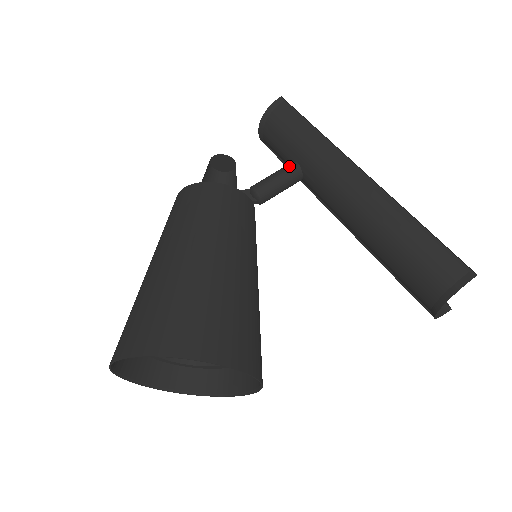
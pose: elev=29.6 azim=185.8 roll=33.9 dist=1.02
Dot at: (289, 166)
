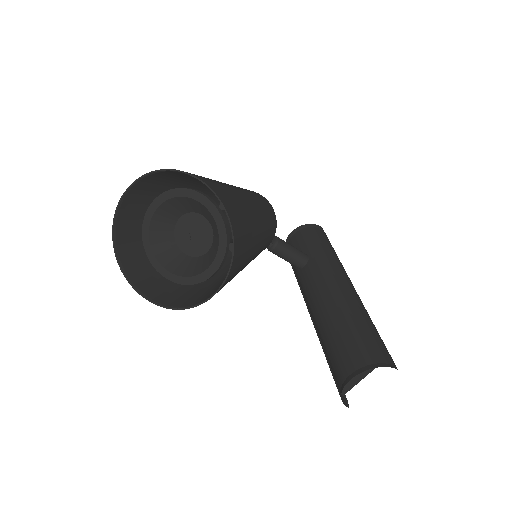
Dot at: occluded
